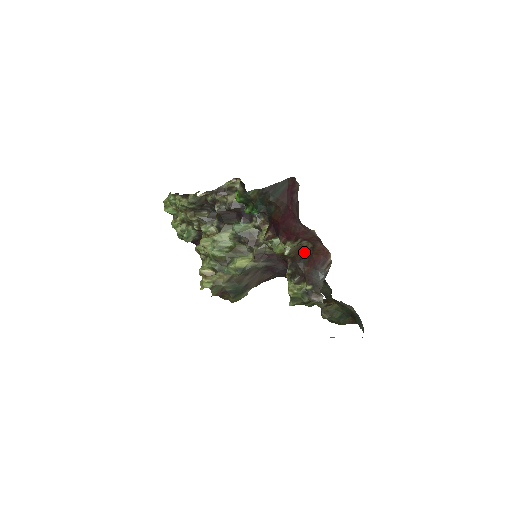
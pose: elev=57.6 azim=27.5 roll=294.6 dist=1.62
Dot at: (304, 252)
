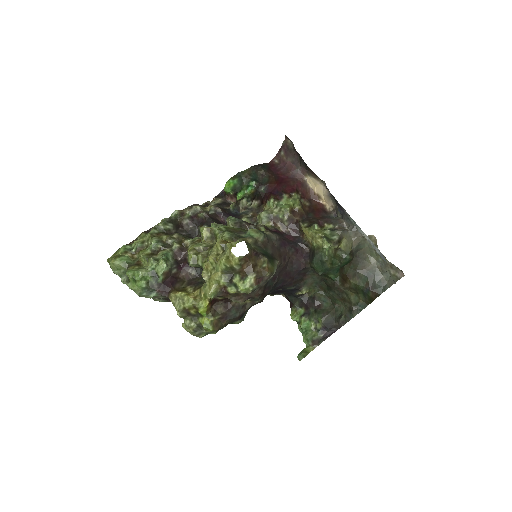
Dot at: (306, 209)
